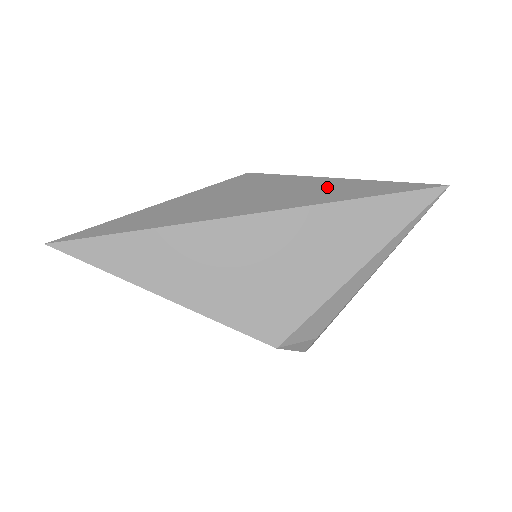
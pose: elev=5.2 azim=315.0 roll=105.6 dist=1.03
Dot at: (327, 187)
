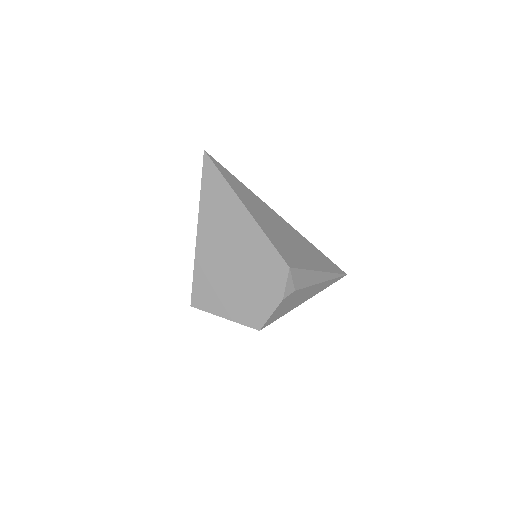
Dot at: occluded
